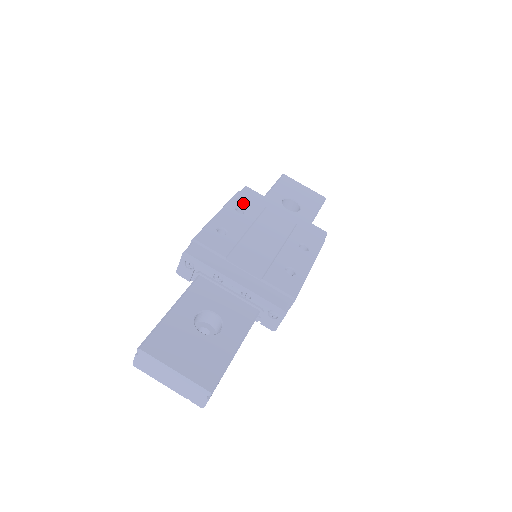
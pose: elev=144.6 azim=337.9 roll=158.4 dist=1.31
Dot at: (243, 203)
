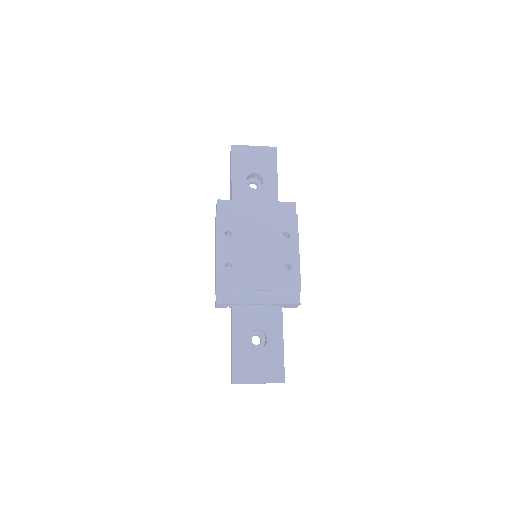
Dot at: (226, 224)
